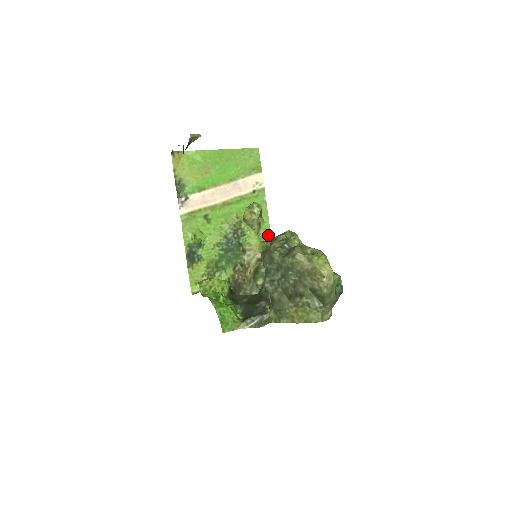
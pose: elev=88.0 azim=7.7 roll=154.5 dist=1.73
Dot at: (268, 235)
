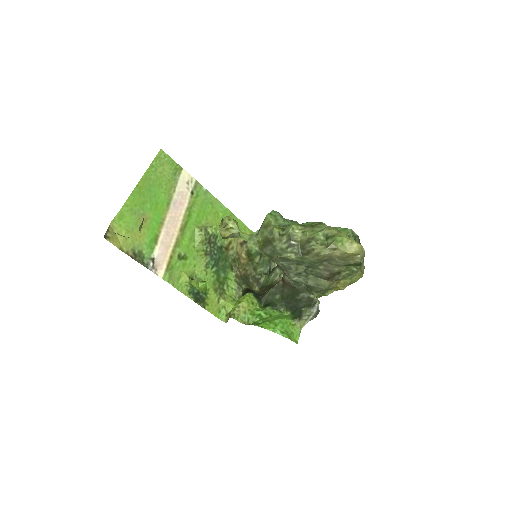
Dot at: occluded
